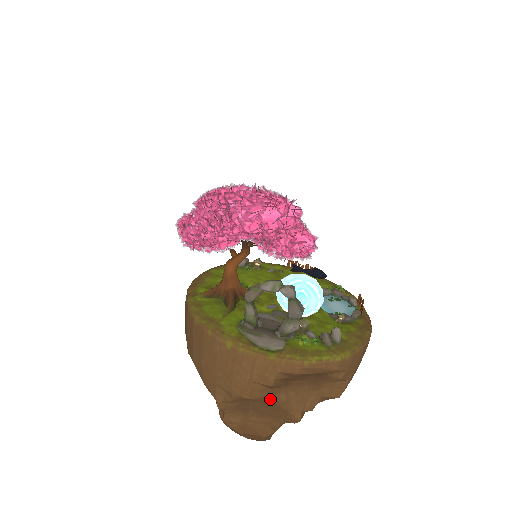
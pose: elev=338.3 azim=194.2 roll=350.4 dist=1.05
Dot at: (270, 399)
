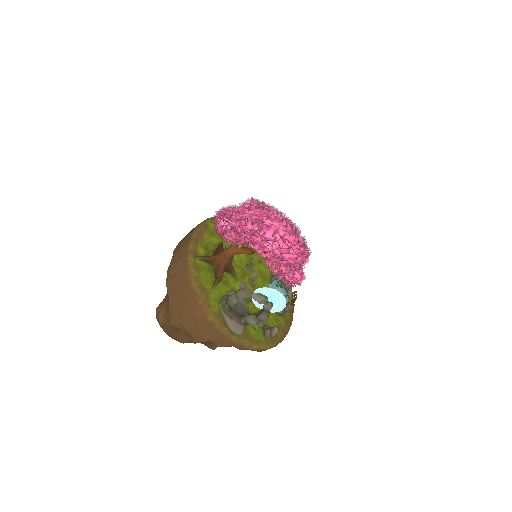
Dot at: occluded
